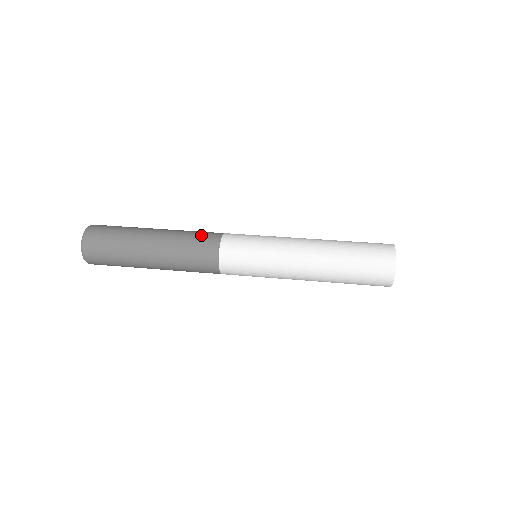
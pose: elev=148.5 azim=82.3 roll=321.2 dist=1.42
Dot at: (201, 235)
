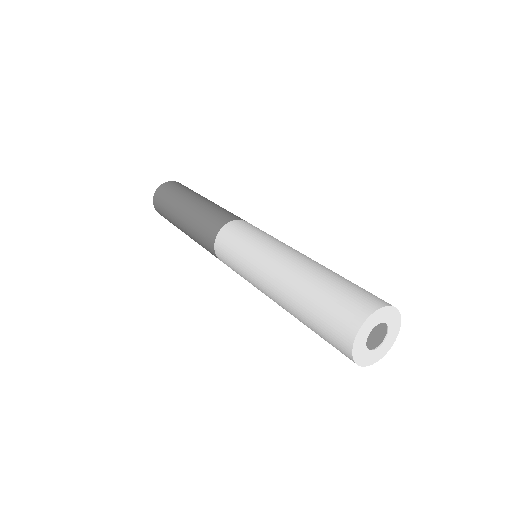
Dot at: occluded
